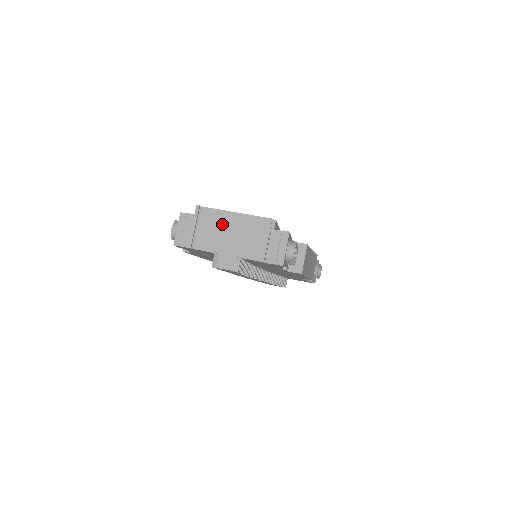
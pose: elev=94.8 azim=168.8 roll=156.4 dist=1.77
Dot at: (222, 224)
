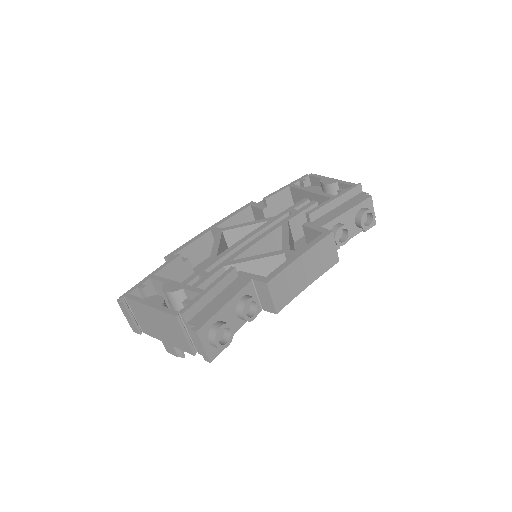
Dot at: (146, 315)
